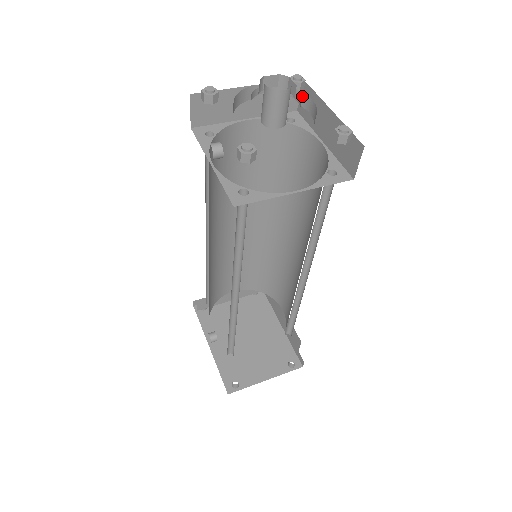
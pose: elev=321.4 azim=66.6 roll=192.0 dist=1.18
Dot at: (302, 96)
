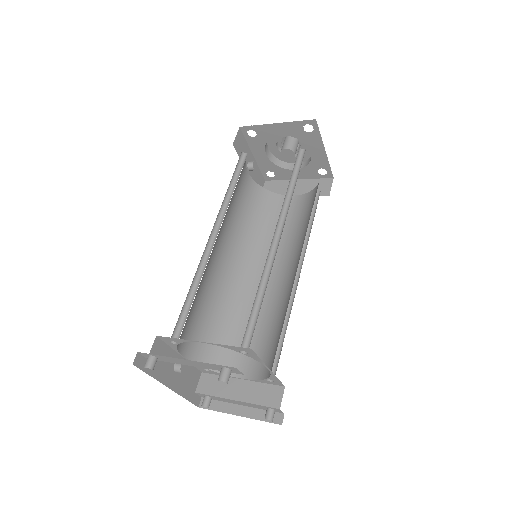
Dot at: occluded
